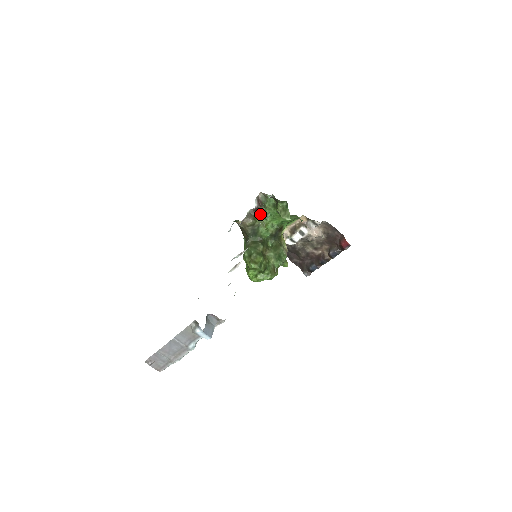
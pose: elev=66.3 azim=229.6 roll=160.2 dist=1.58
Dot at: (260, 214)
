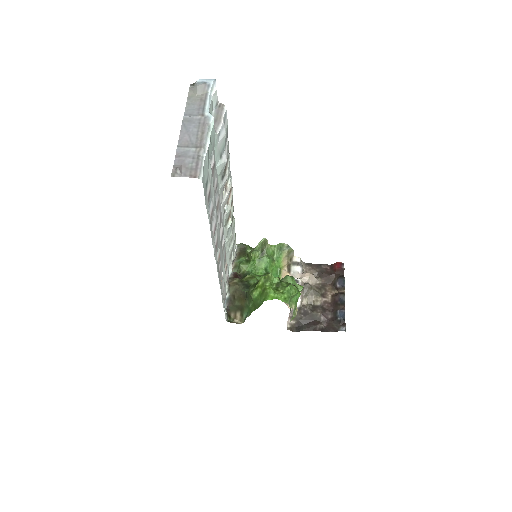
Dot at: (242, 278)
